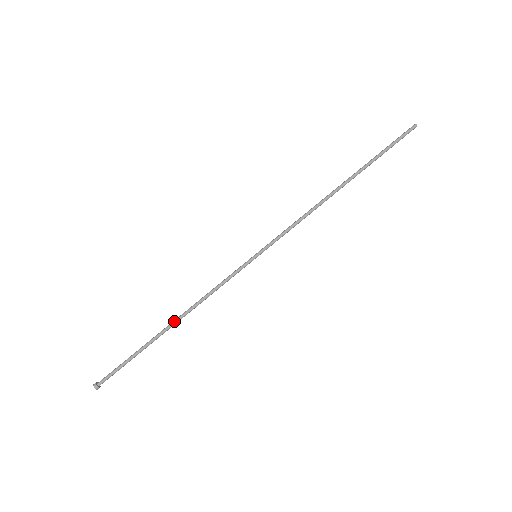
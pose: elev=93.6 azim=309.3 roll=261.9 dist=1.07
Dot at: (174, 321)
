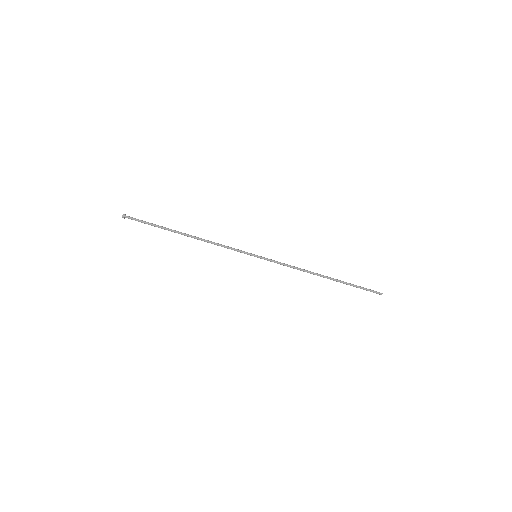
Dot at: occluded
